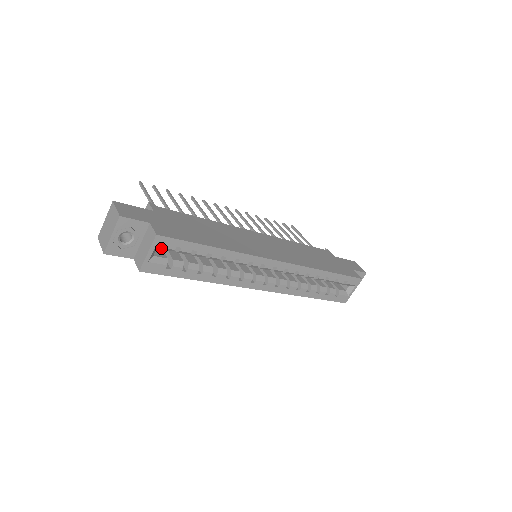
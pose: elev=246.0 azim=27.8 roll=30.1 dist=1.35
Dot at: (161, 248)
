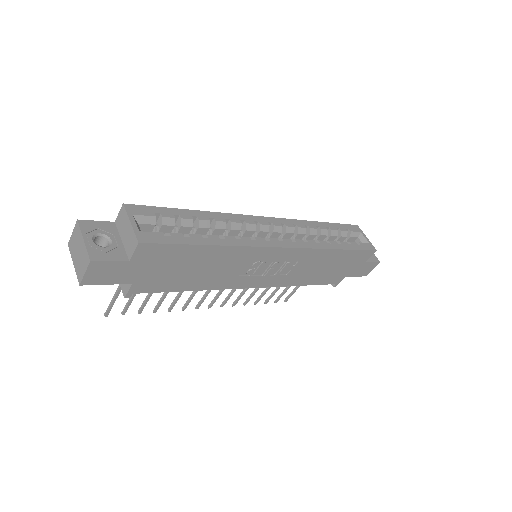
Dot at: (141, 220)
